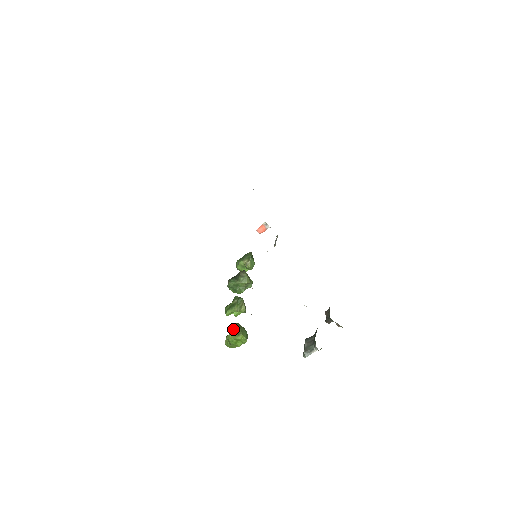
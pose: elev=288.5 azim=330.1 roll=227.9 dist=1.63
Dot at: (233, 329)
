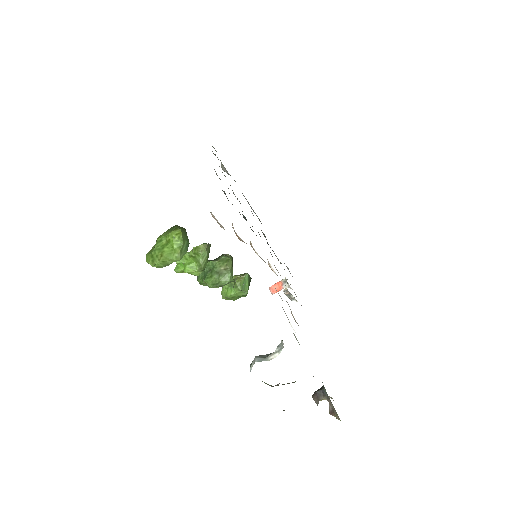
Dot at: (174, 226)
